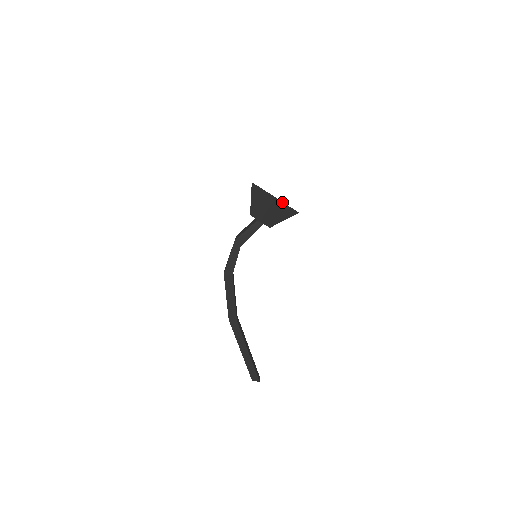
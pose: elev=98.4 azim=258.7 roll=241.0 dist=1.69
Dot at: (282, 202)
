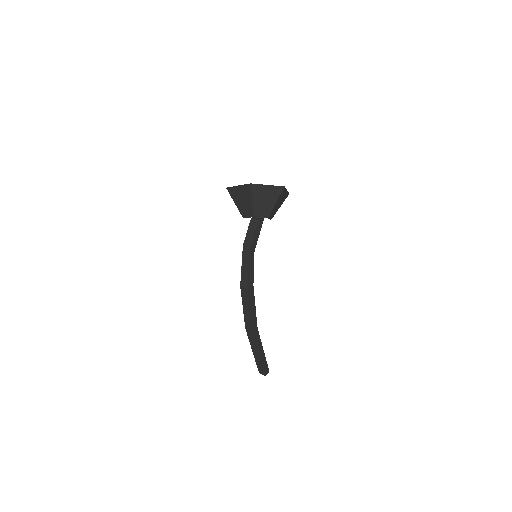
Dot at: (285, 189)
